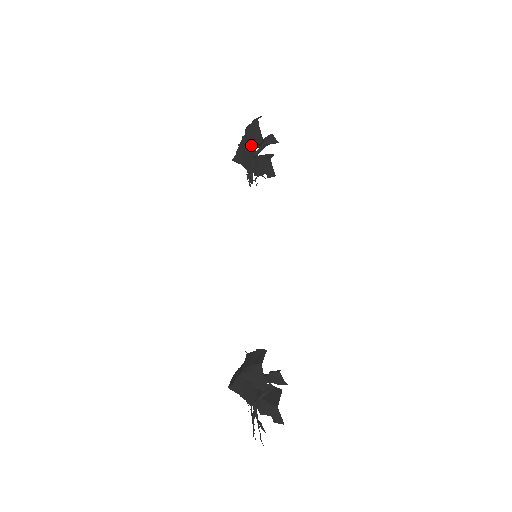
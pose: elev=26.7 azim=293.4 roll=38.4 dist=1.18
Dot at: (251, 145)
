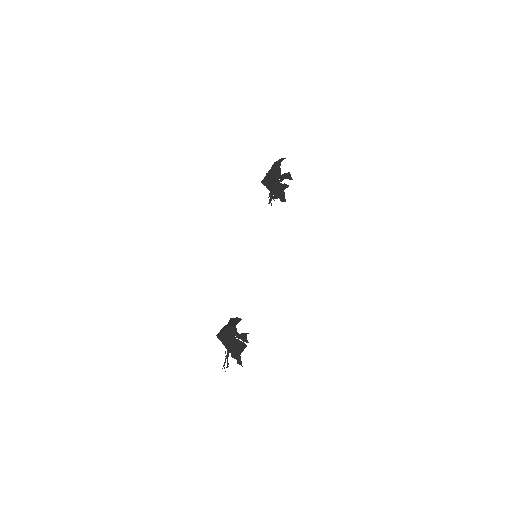
Dot at: (274, 177)
